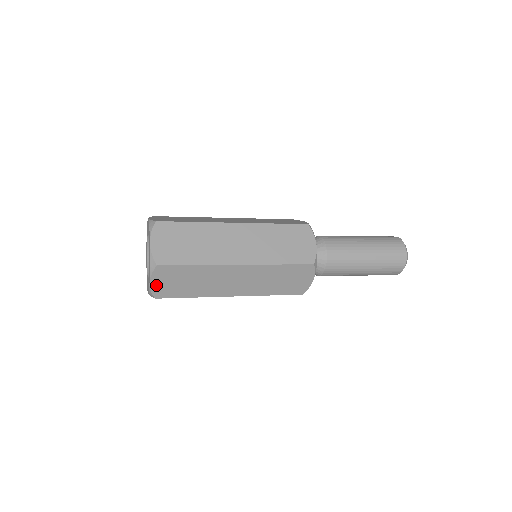
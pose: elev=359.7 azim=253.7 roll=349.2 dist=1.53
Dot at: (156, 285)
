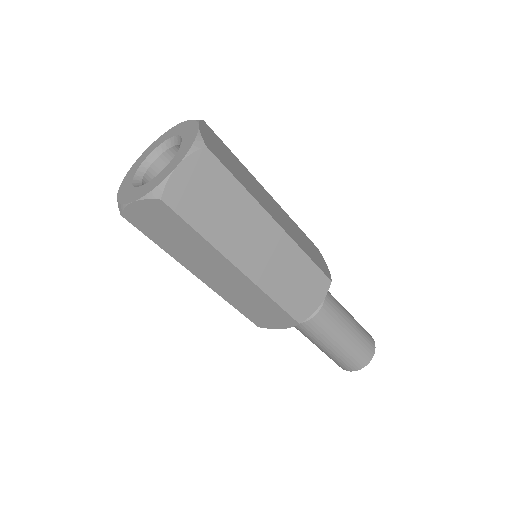
Dot at: (180, 177)
